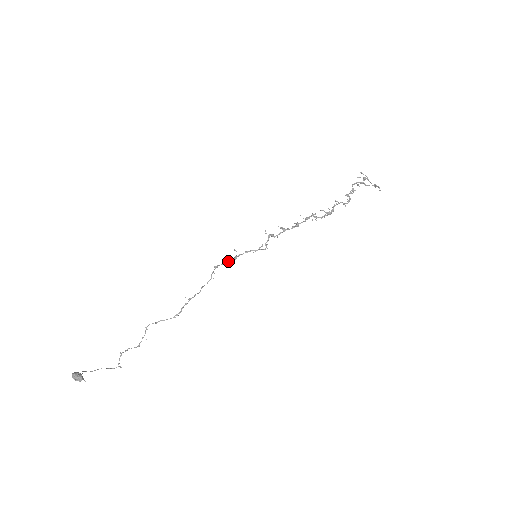
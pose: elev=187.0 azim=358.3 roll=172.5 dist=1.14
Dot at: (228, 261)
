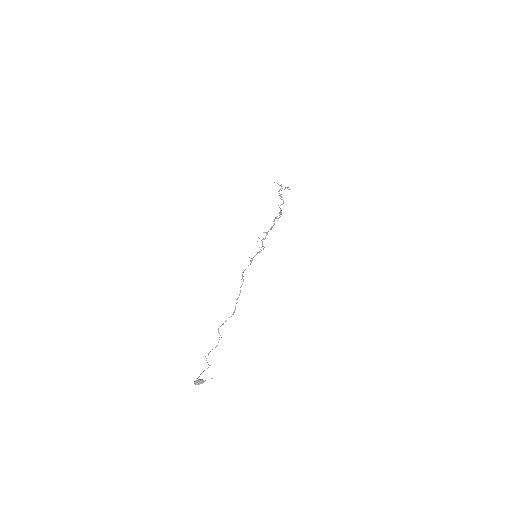
Dot at: (248, 265)
